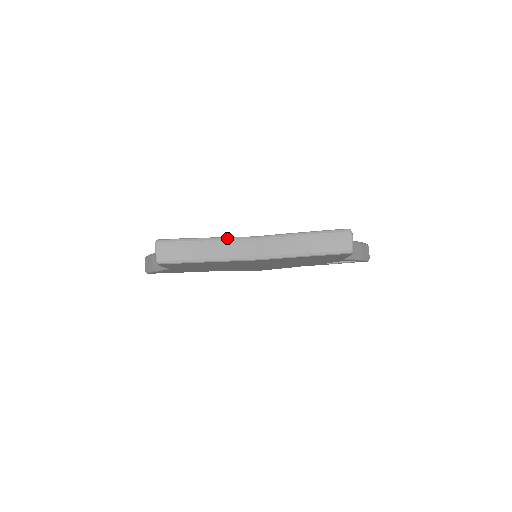
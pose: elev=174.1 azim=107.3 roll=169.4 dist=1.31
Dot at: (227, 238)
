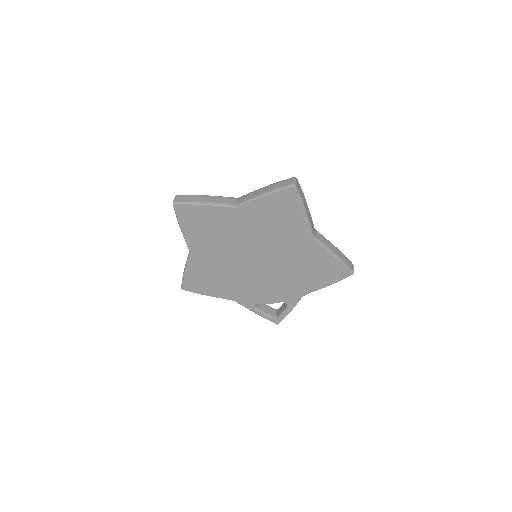
Dot at: (310, 214)
